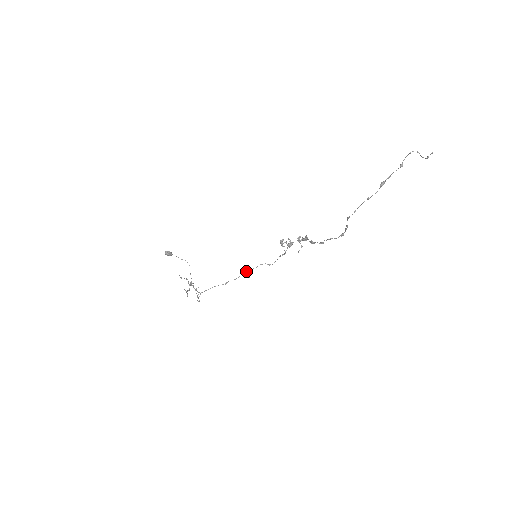
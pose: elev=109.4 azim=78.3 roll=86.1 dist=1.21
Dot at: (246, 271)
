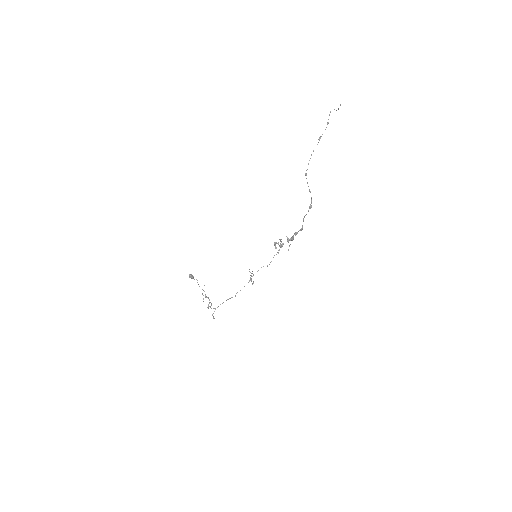
Dot at: occluded
